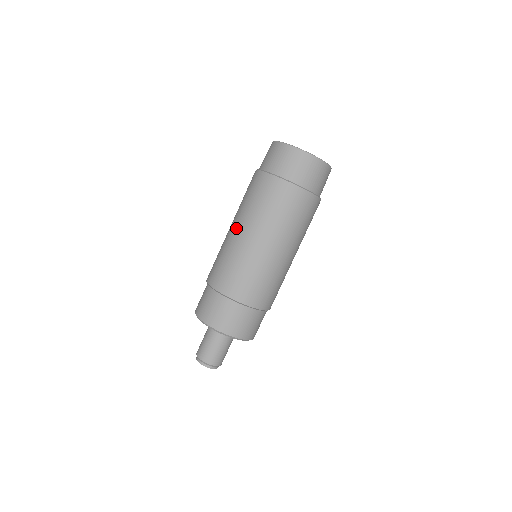
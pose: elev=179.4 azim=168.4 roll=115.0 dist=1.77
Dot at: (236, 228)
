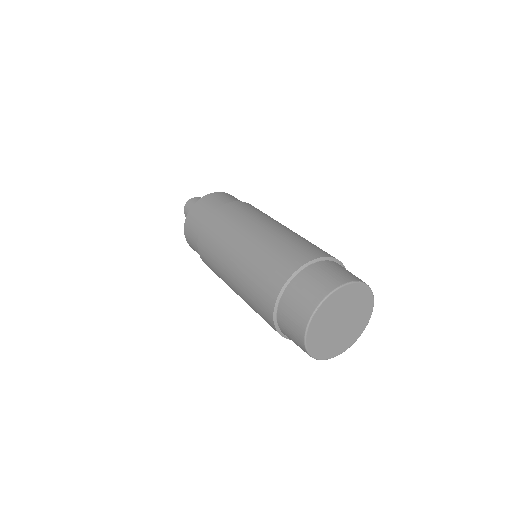
Dot at: (234, 260)
